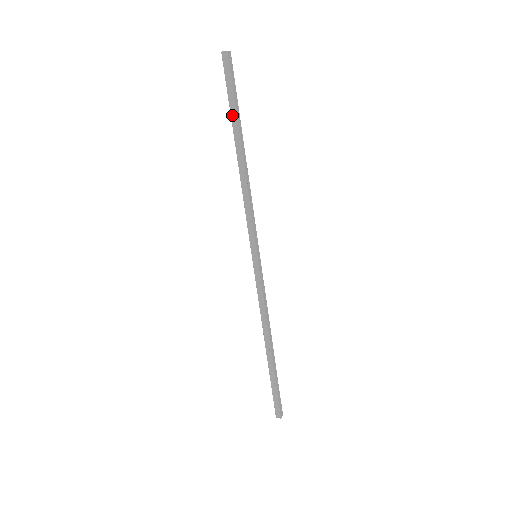
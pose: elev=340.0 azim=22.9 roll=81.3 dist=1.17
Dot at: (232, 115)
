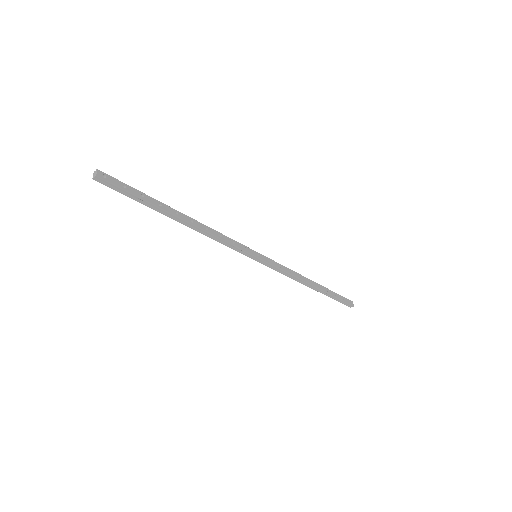
Dot at: (149, 206)
